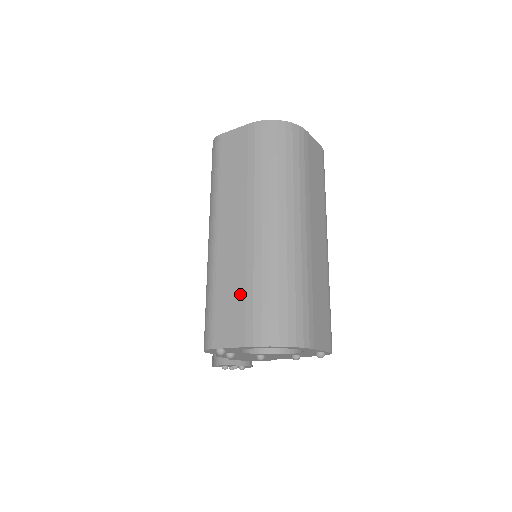
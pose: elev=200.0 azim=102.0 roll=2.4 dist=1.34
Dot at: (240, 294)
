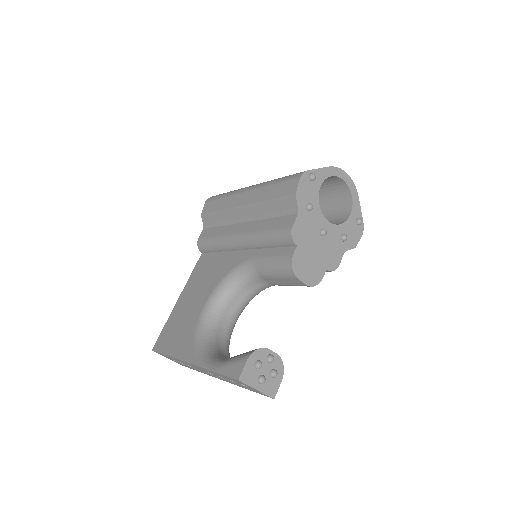
Dot at: occluded
